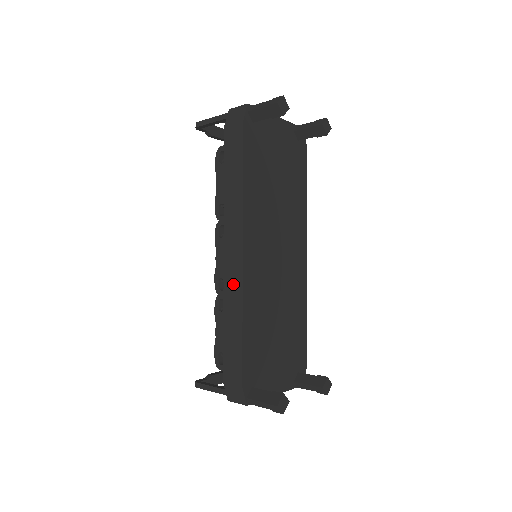
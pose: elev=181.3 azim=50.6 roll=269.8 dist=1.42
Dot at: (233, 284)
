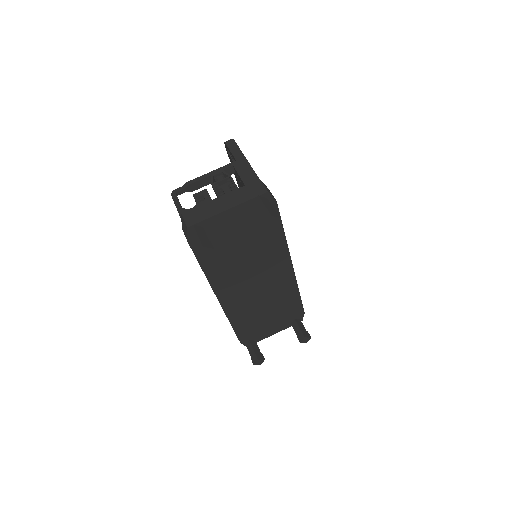
Dot at: occluded
